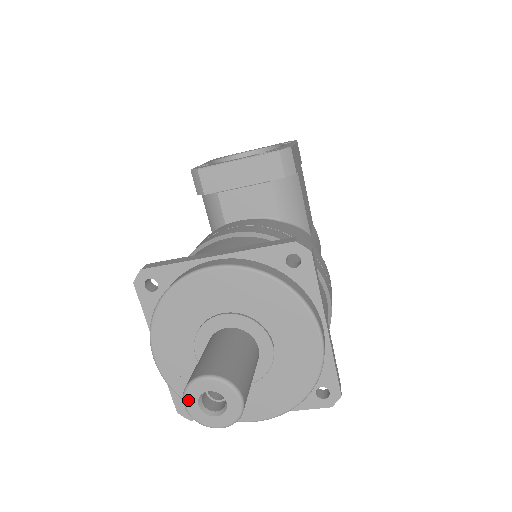
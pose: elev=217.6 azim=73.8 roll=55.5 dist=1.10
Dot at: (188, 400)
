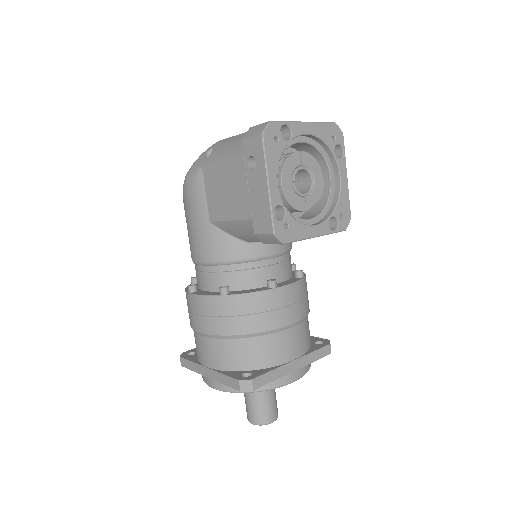
Dot at: (256, 424)
